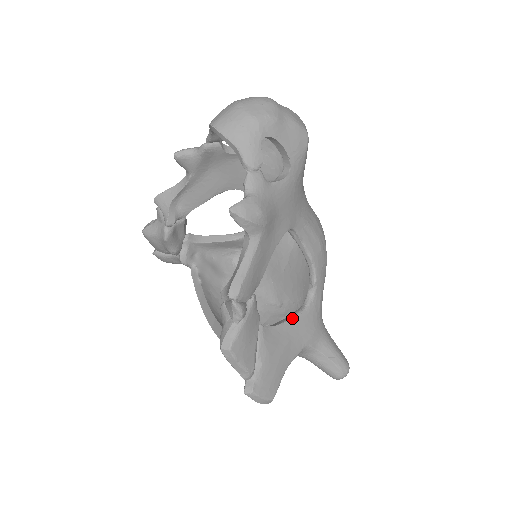
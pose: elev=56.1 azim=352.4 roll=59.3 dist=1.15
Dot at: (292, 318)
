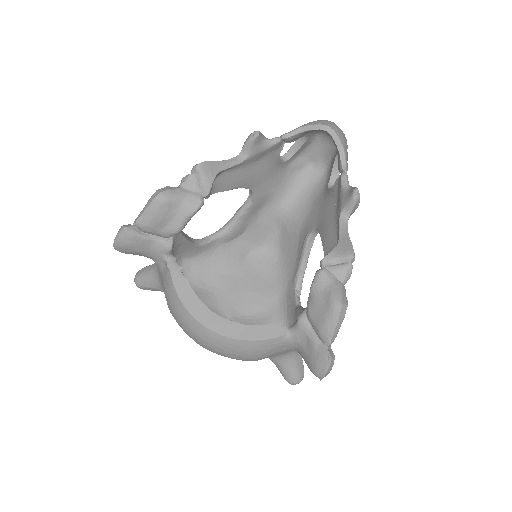
Dot at: occluded
